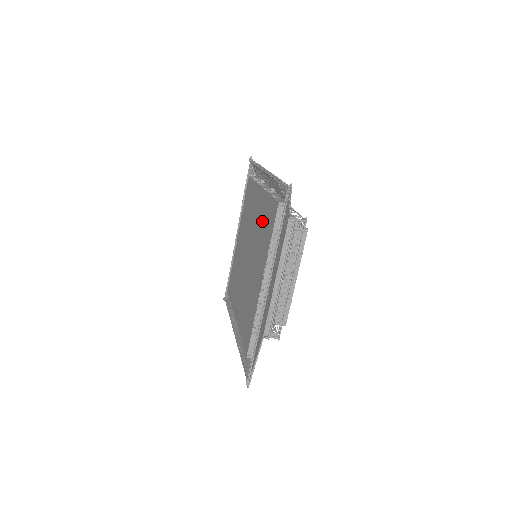
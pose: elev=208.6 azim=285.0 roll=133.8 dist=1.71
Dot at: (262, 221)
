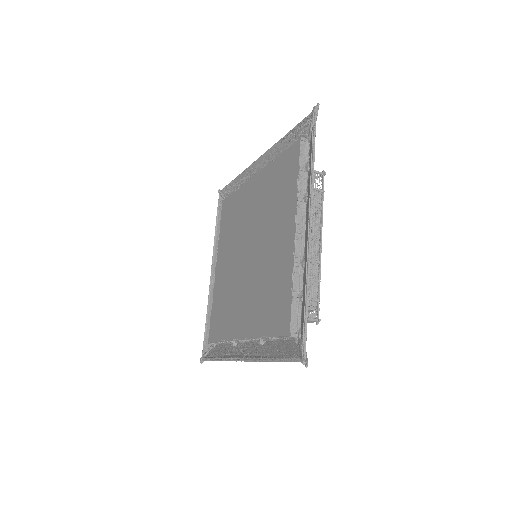
Dot at: (270, 190)
